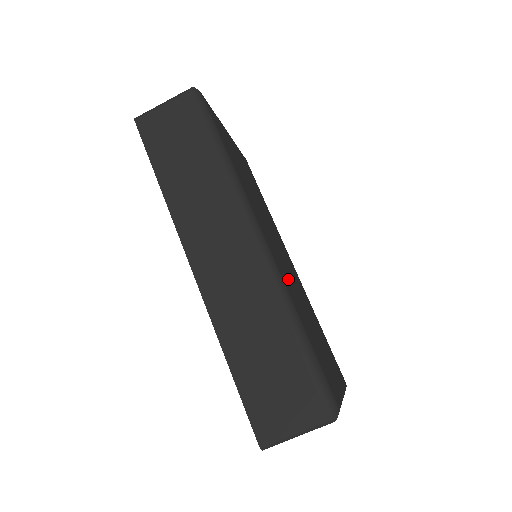
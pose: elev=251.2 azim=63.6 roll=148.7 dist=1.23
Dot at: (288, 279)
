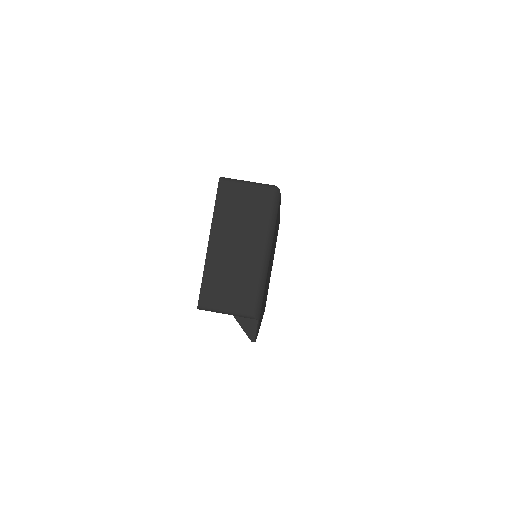
Dot at: occluded
